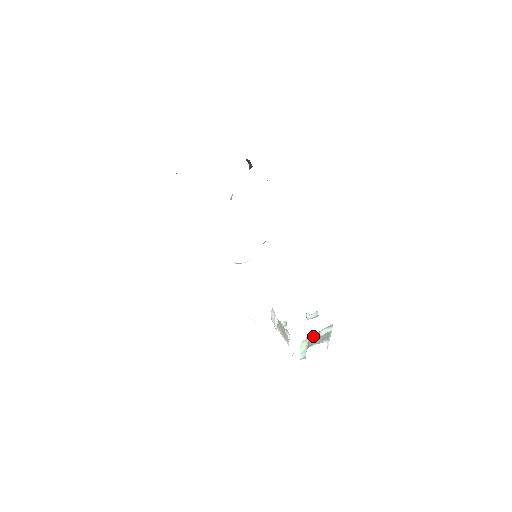
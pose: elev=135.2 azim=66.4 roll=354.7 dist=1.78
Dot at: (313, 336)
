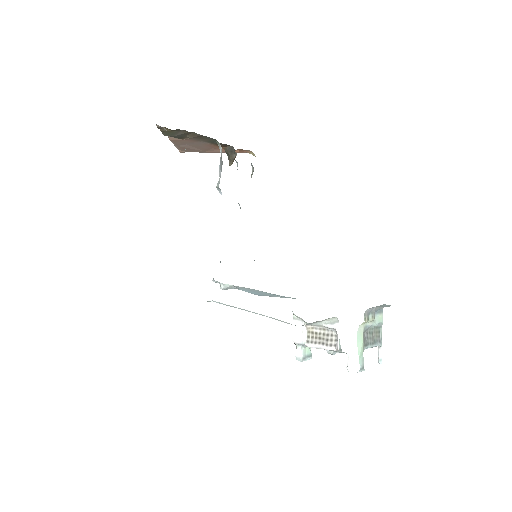
Dot at: (369, 318)
